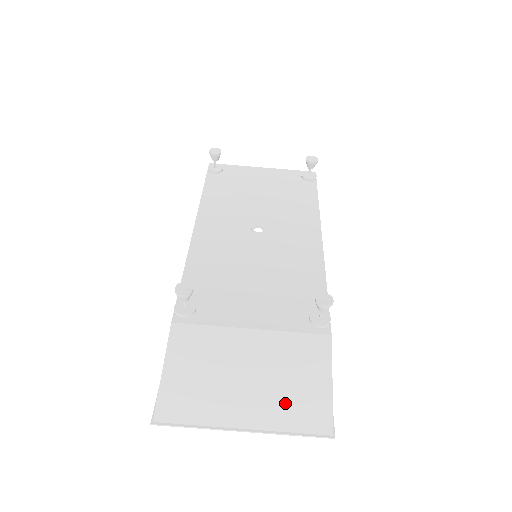
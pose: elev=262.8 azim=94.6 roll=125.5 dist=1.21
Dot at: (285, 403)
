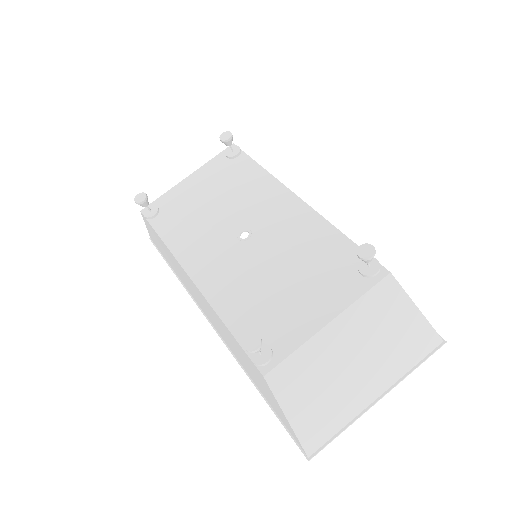
Dot at: (394, 352)
